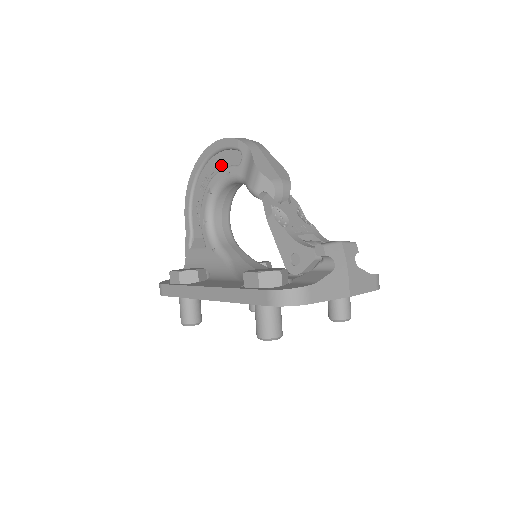
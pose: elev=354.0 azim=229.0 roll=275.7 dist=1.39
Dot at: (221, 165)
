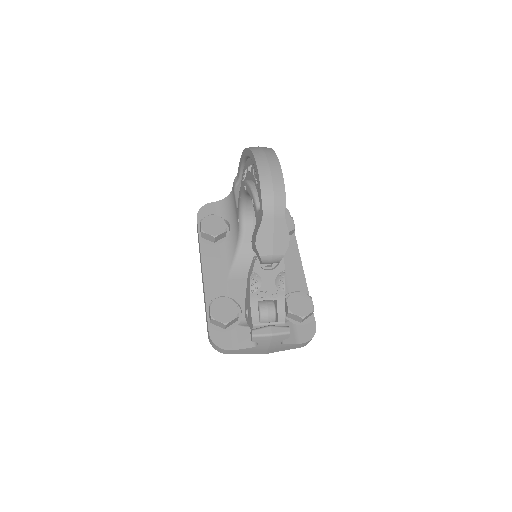
Dot at: (256, 183)
